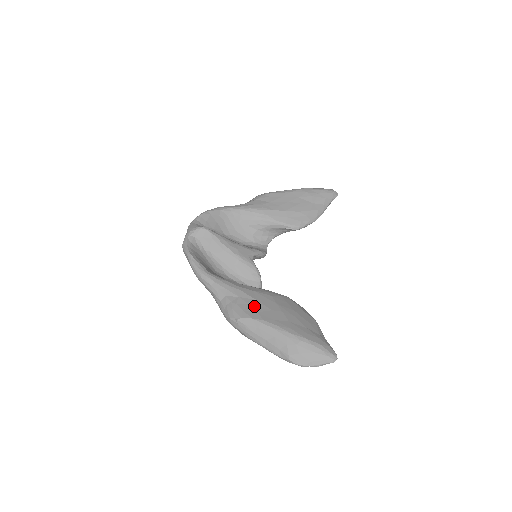
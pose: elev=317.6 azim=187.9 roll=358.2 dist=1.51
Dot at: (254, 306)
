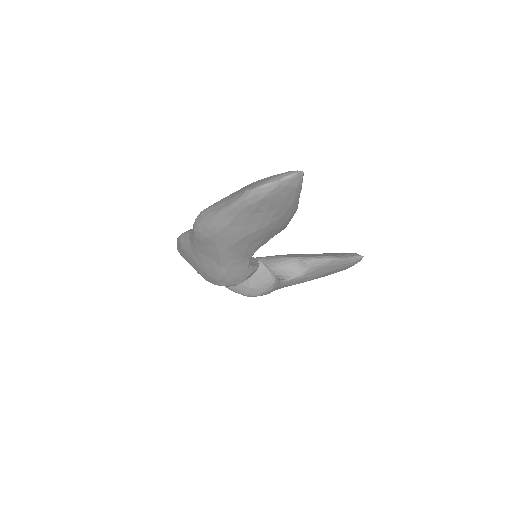
Dot at: occluded
